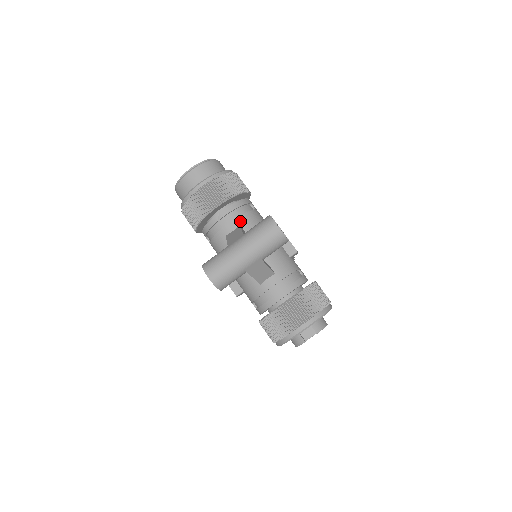
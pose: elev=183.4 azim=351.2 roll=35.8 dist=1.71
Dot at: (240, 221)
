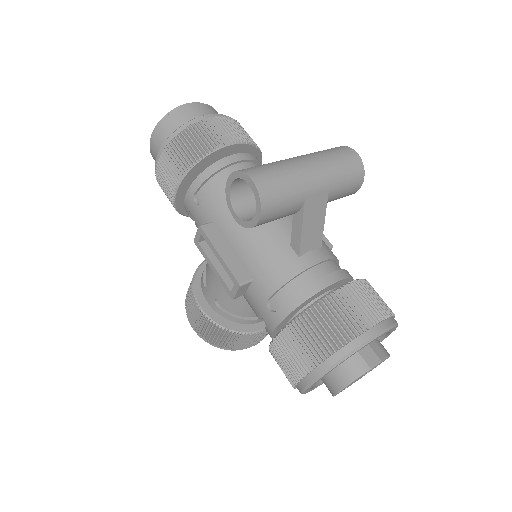
Dot at: occluded
